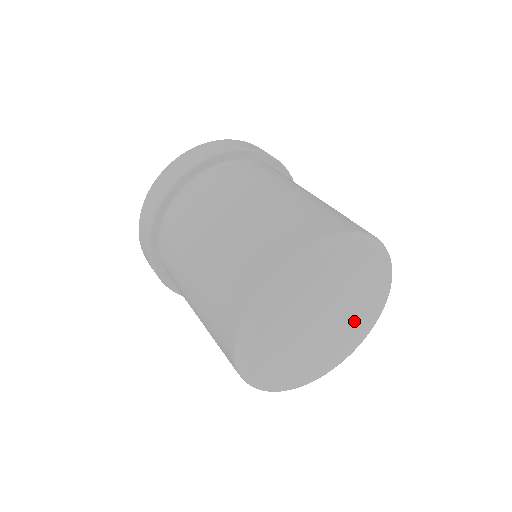
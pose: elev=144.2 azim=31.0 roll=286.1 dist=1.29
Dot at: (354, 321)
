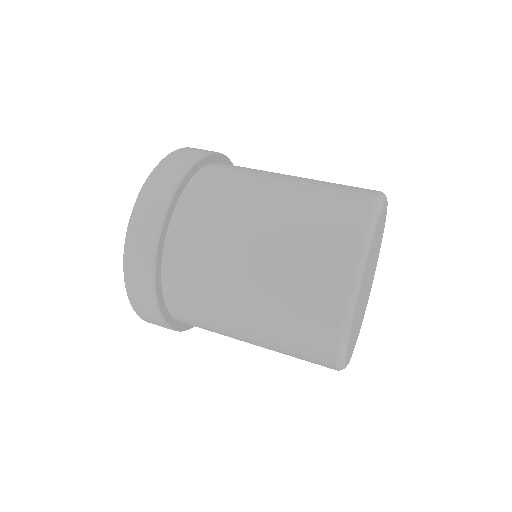
Dot at: occluded
